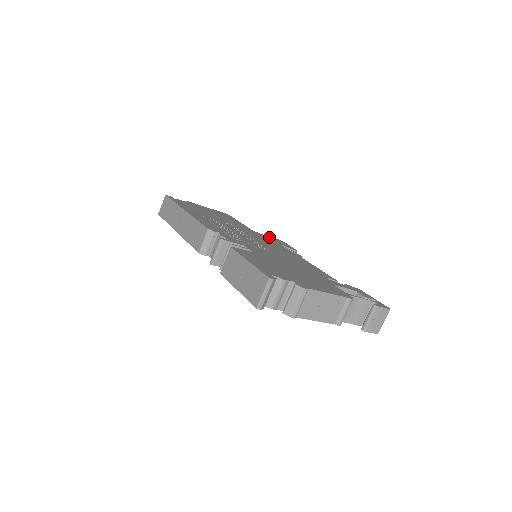
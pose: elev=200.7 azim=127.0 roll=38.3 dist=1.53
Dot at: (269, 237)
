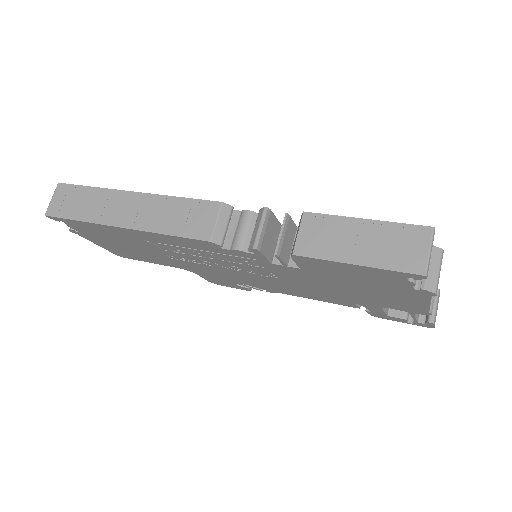
Dot at: occluded
